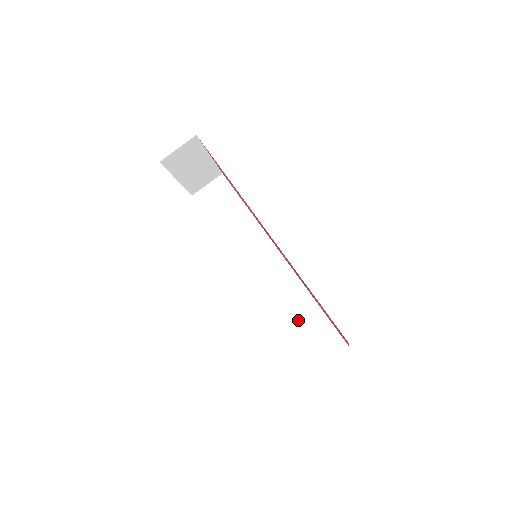
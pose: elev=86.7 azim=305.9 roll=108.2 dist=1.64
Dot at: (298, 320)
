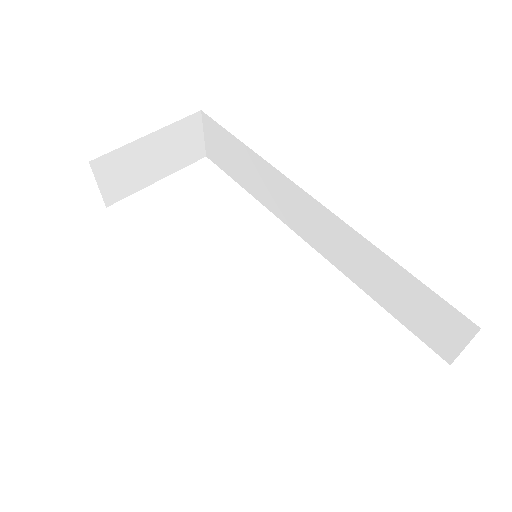
Dot at: (388, 292)
